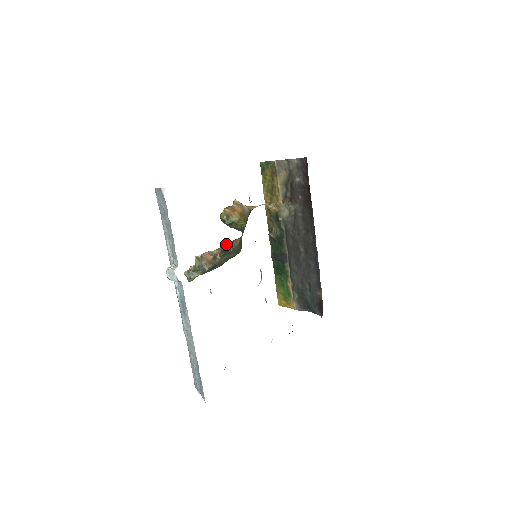
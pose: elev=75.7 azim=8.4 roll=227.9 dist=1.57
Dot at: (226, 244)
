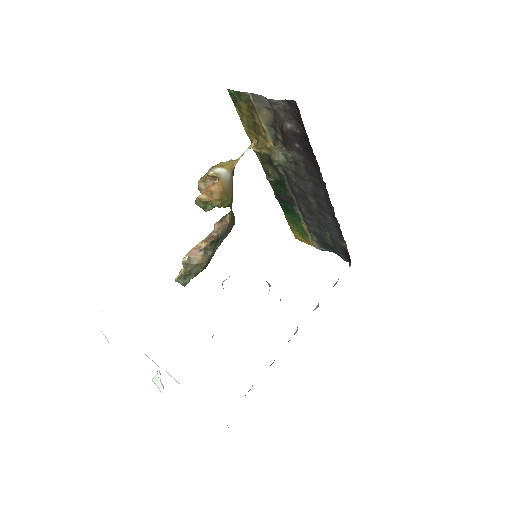
Dot at: (214, 227)
